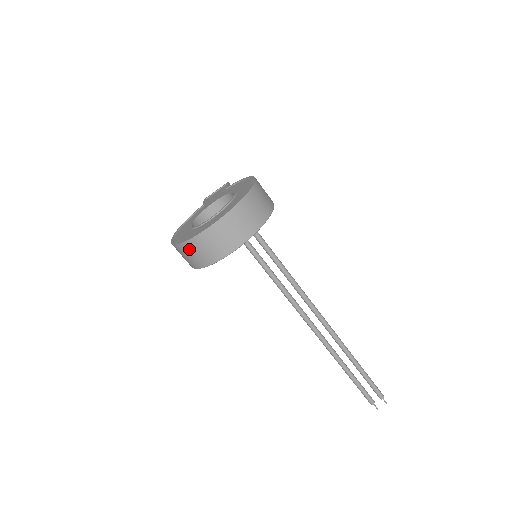
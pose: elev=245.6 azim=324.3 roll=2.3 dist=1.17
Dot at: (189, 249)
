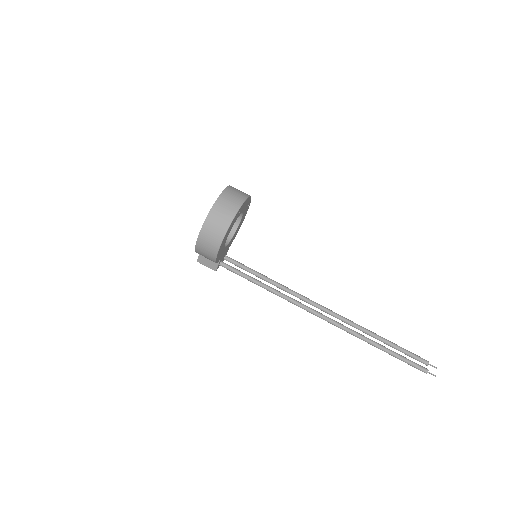
Dot at: (217, 210)
